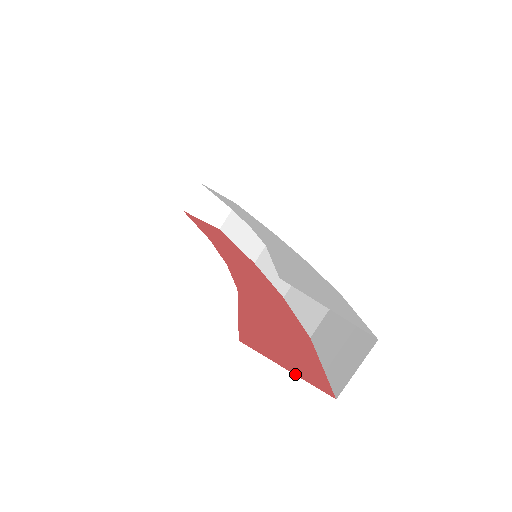
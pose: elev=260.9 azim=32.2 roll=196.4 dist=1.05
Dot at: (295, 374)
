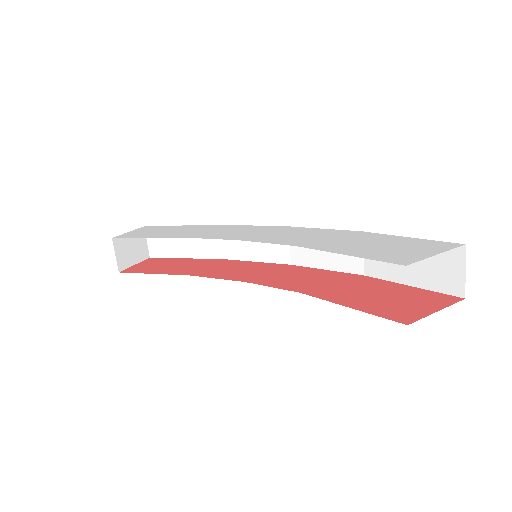
Dot at: (441, 309)
